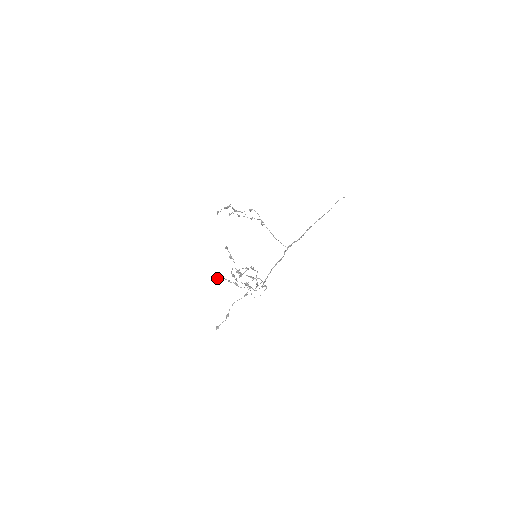
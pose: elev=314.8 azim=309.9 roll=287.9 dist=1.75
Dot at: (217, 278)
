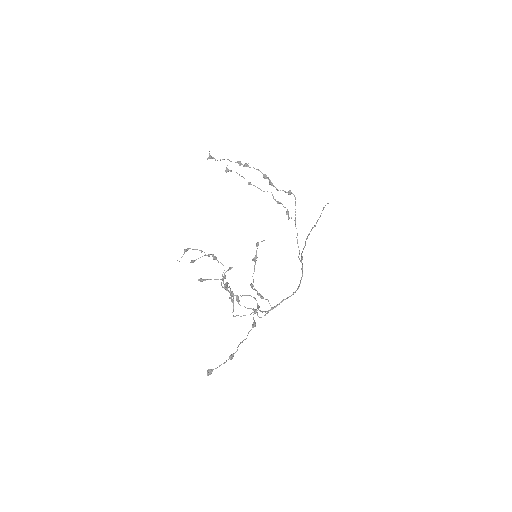
Dot at: (225, 285)
